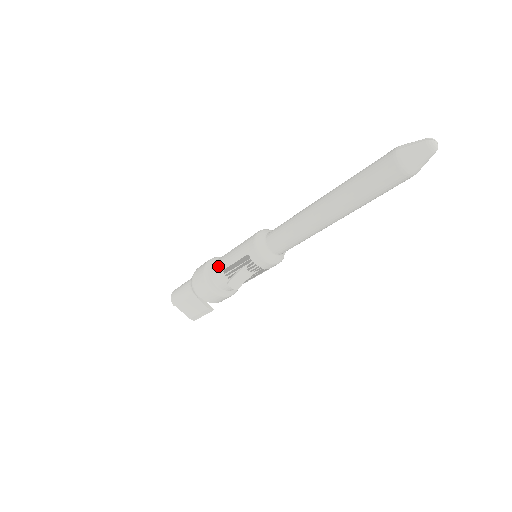
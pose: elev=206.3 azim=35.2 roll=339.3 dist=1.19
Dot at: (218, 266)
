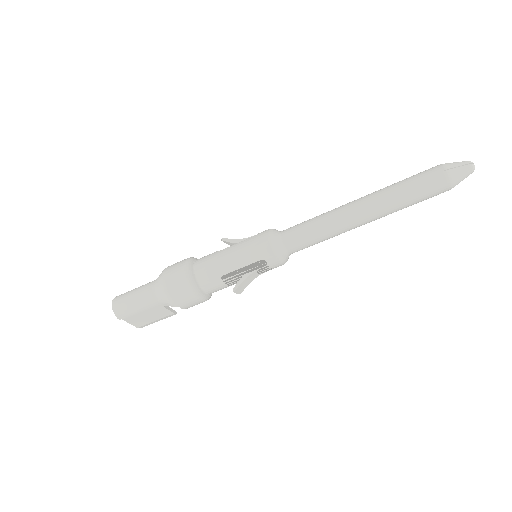
Dot at: (211, 273)
